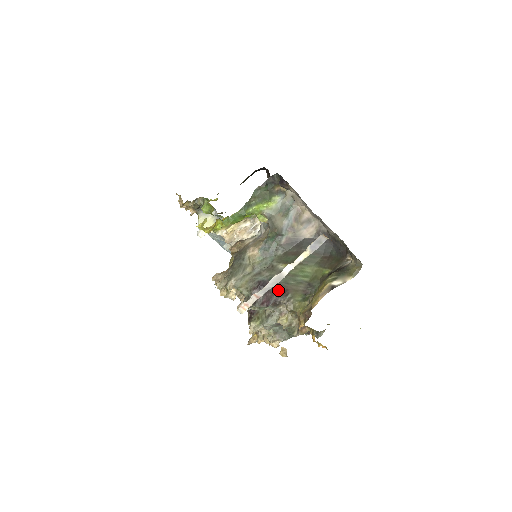
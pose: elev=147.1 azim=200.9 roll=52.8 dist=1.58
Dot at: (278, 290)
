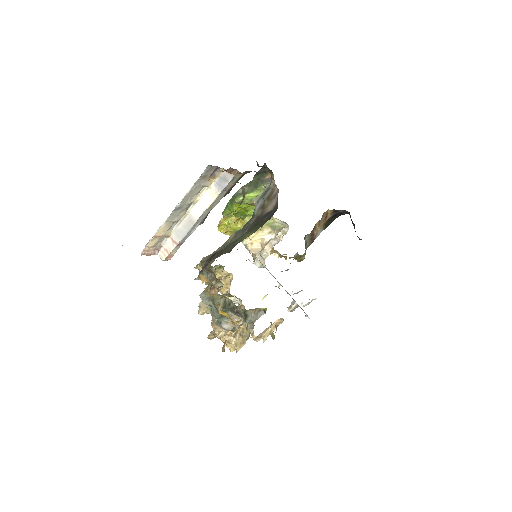
Dot at: (216, 255)
